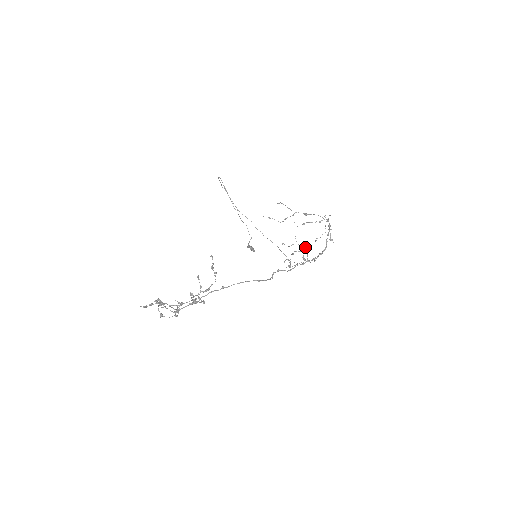
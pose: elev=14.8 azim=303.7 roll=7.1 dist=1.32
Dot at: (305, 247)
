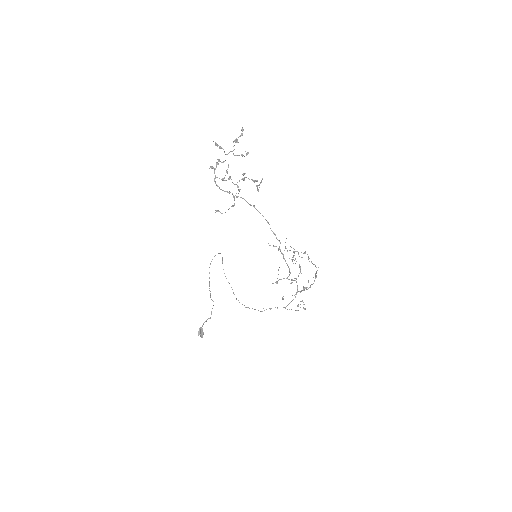
Dot at: (300, 266)
